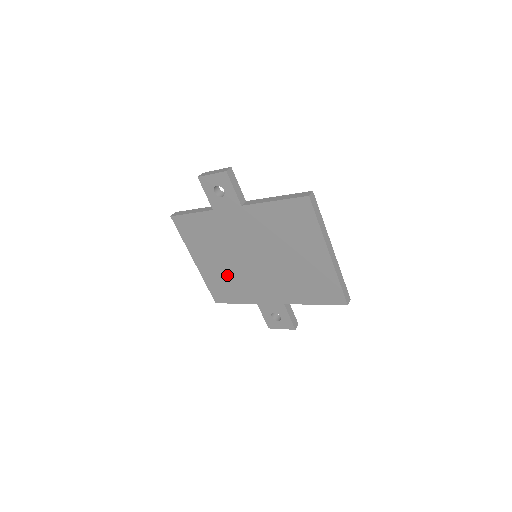
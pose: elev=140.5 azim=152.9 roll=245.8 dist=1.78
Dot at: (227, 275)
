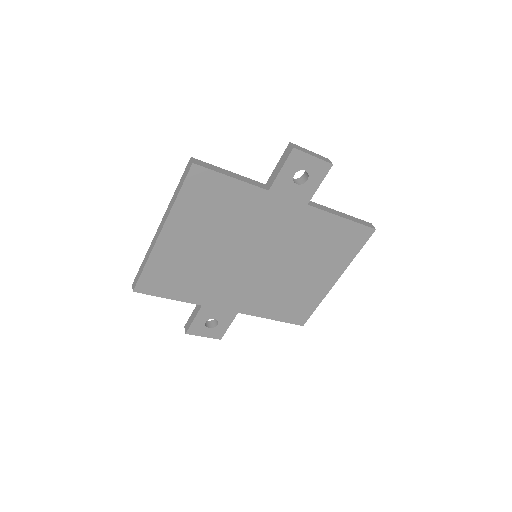
Dot at: (197, 264)
